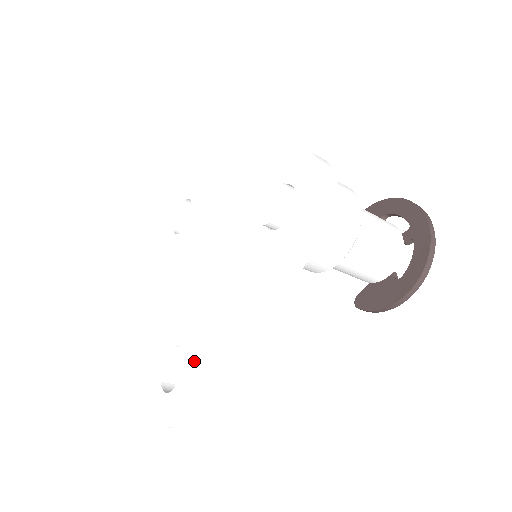
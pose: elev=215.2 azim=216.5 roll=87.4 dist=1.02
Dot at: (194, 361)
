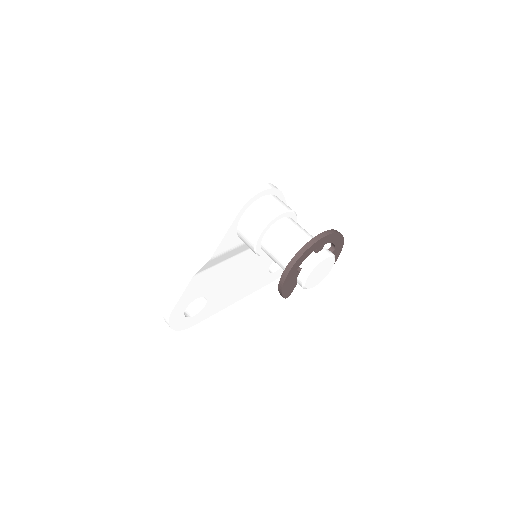
Dot at: occluded
